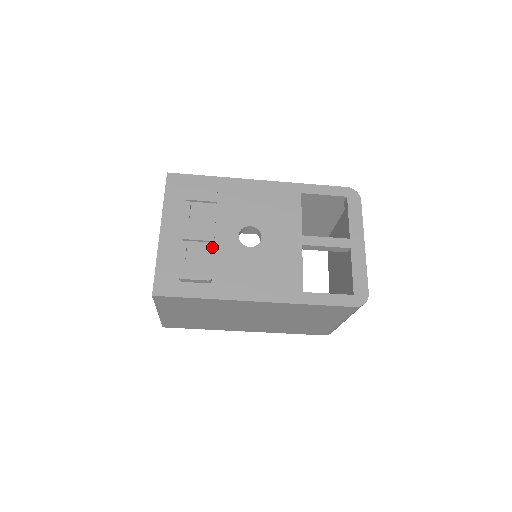
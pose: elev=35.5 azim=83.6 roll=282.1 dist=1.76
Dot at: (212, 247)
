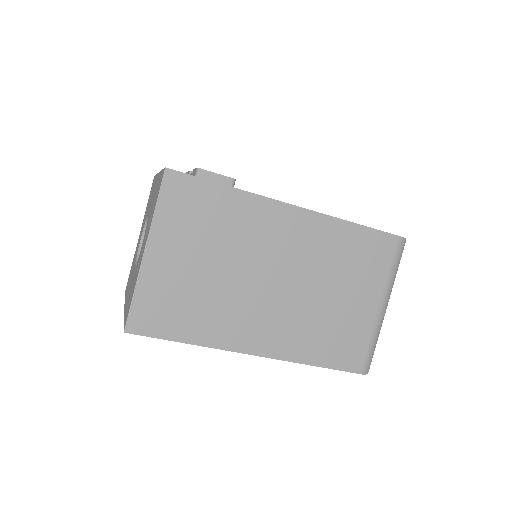
Dot at: occluded
